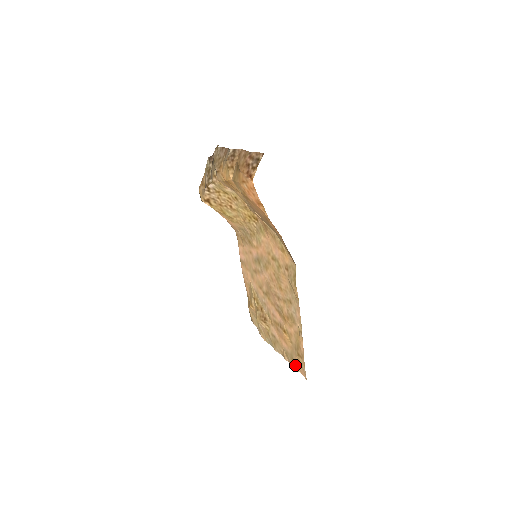
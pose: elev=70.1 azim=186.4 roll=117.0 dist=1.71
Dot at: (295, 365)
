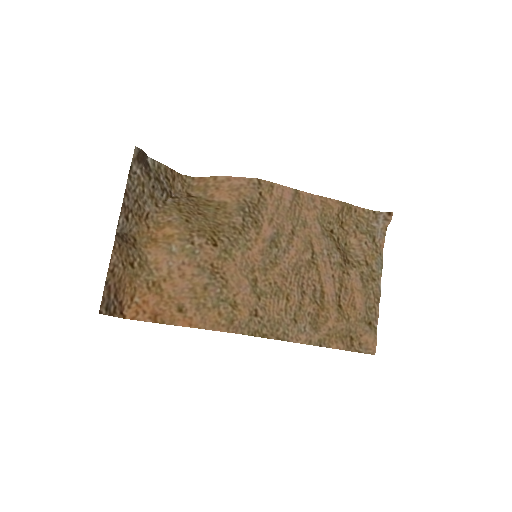
Dot at: (371, 329)
